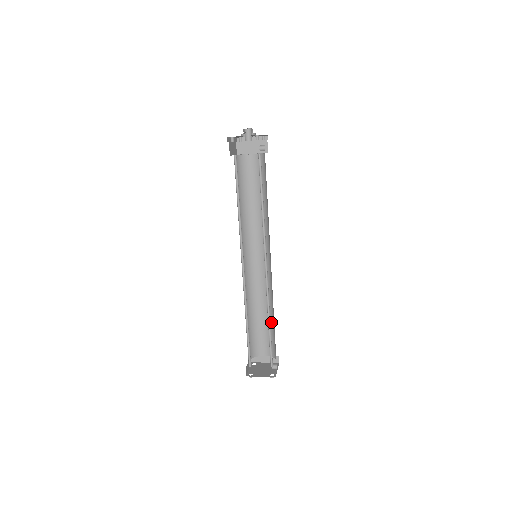
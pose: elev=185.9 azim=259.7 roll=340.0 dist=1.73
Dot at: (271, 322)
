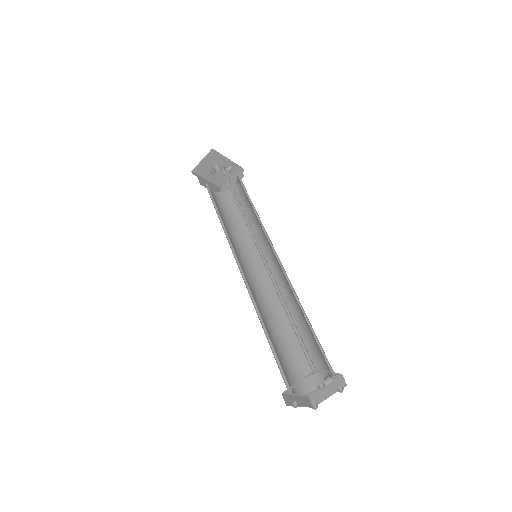
Dot at: (307, 327)
